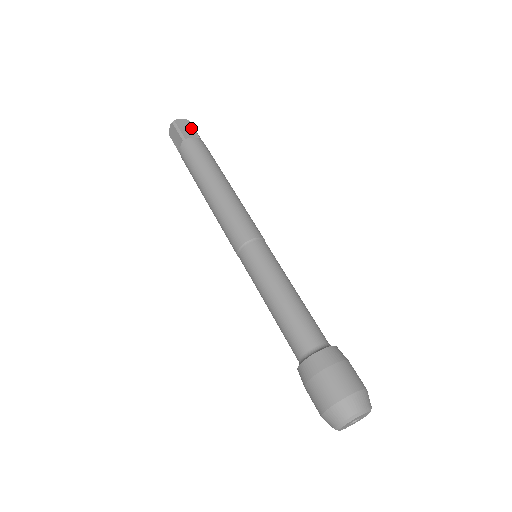
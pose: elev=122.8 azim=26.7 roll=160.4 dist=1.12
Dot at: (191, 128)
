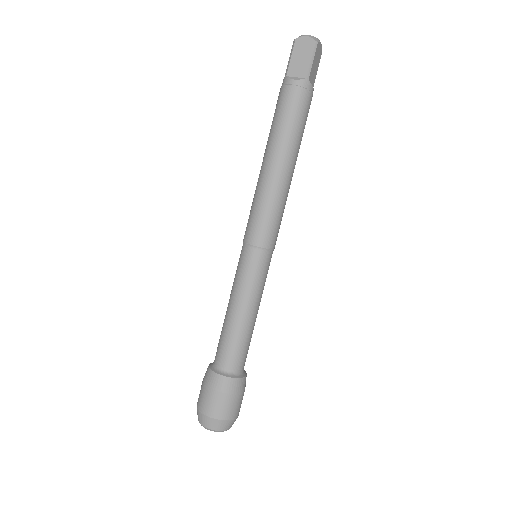
Dot at: (307, 57)
